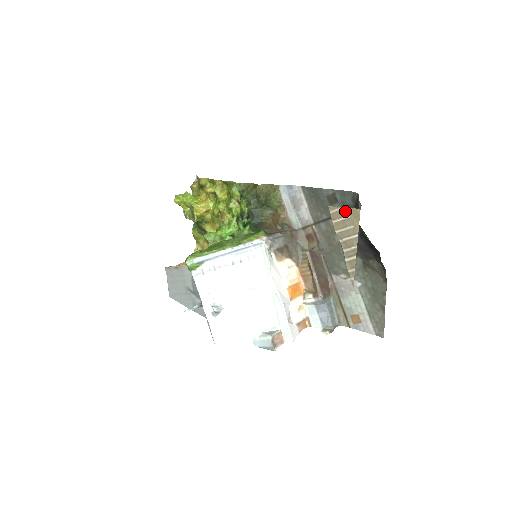
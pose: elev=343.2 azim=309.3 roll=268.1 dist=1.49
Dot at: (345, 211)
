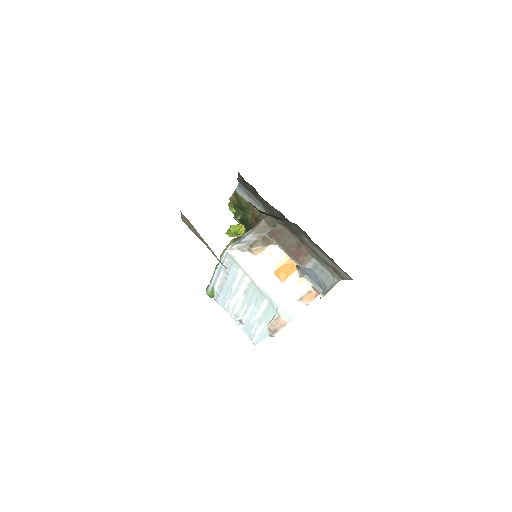
Dot at: (183, 217)
